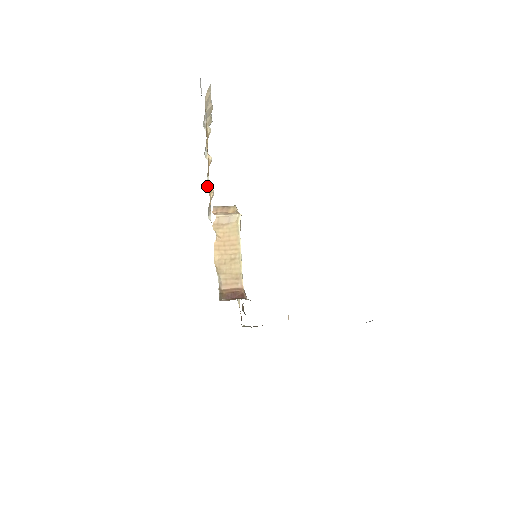
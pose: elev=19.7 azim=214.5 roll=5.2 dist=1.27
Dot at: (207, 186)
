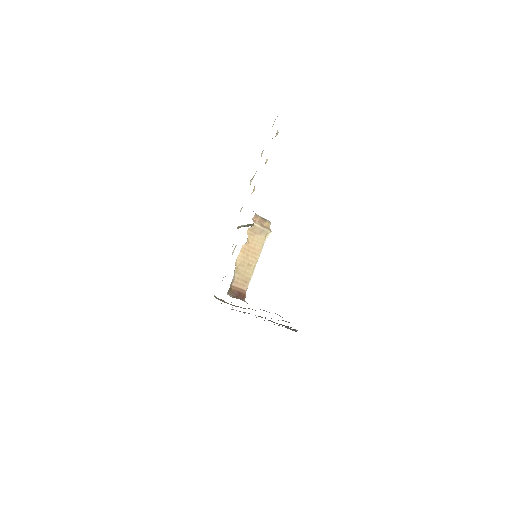
Dot at: (251, 181)
